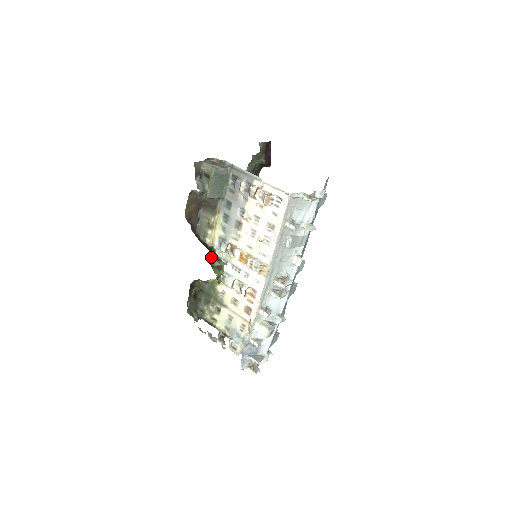
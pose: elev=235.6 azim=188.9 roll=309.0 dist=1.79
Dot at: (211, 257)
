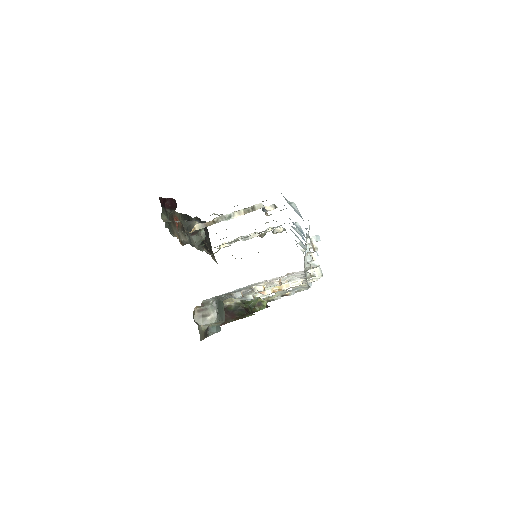
Dot at: (248, 309)
